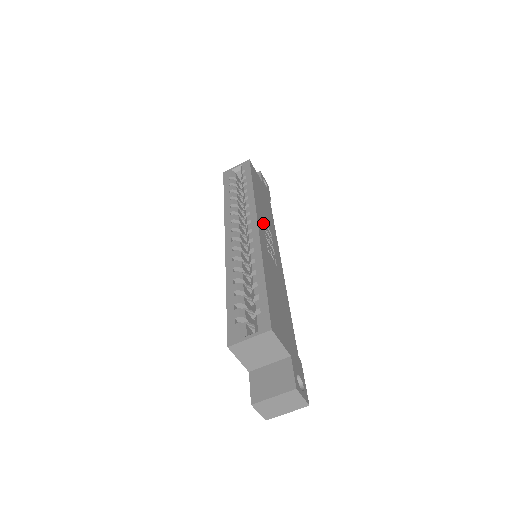
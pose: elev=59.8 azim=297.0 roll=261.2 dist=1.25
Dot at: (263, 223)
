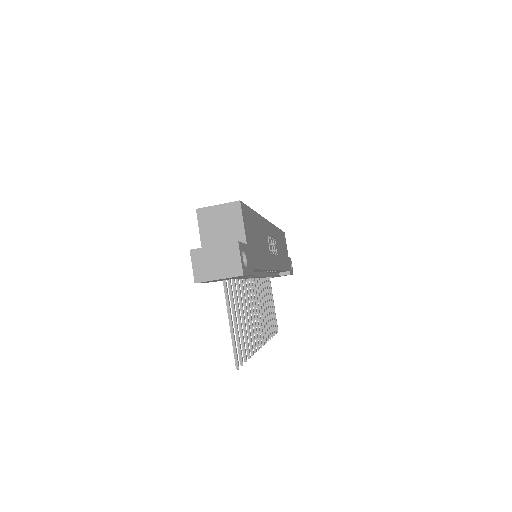
Dot at: (274, 237)
